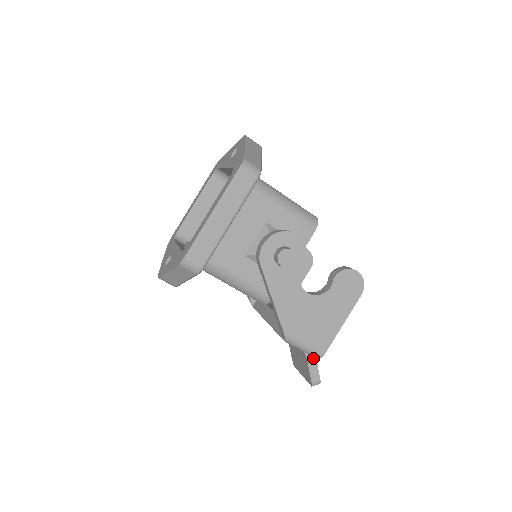
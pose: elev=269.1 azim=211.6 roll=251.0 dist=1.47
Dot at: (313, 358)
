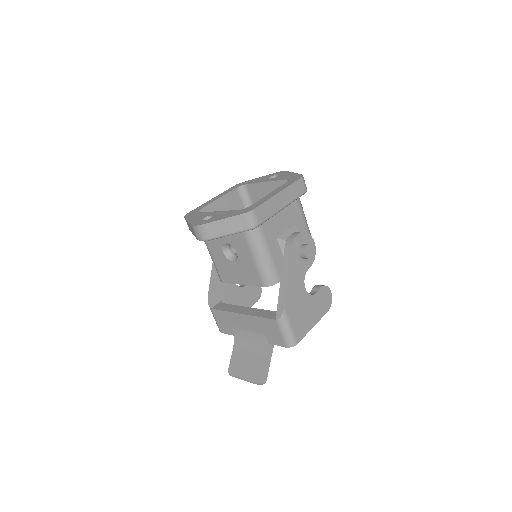
Dot at: (270, 356)
